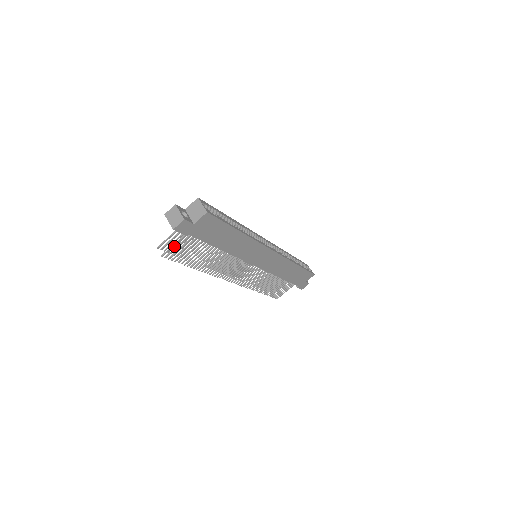
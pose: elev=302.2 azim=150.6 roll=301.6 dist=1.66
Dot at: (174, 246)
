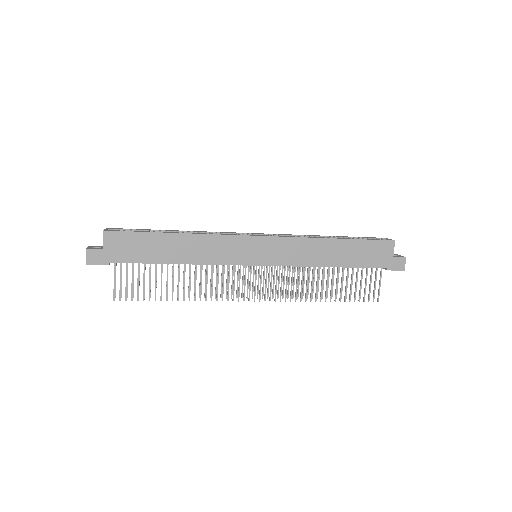
Dot at: occluded
